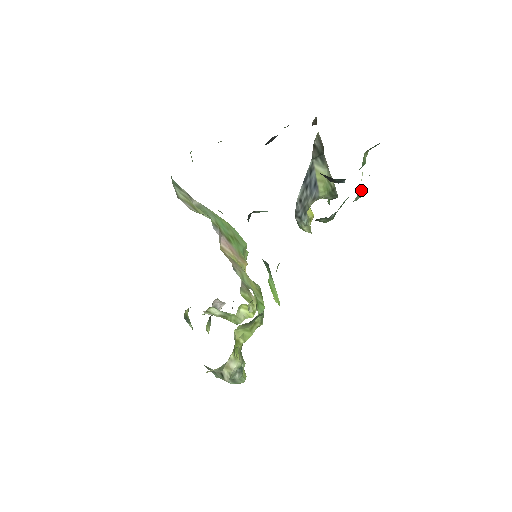
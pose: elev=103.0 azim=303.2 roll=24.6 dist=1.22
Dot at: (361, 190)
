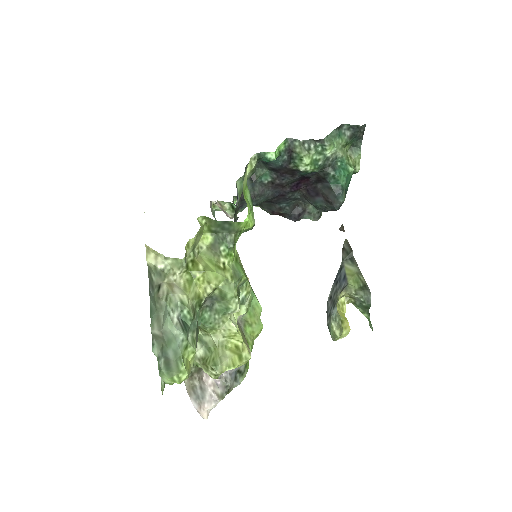
Dot at: (332, 140)
